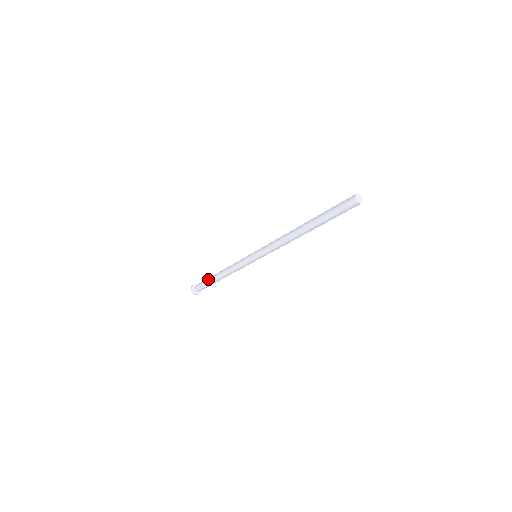
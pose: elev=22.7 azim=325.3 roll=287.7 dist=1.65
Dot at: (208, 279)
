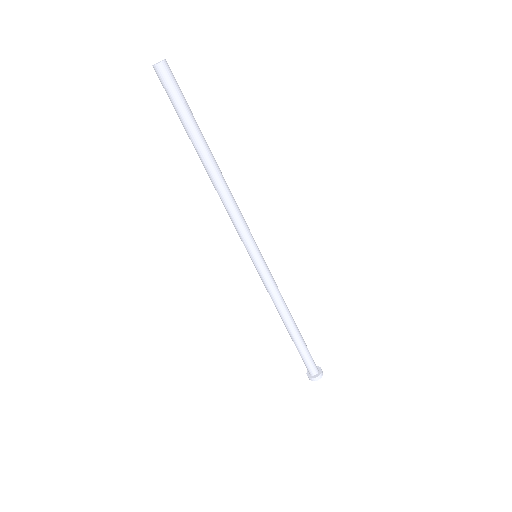
Dot at: occluded
